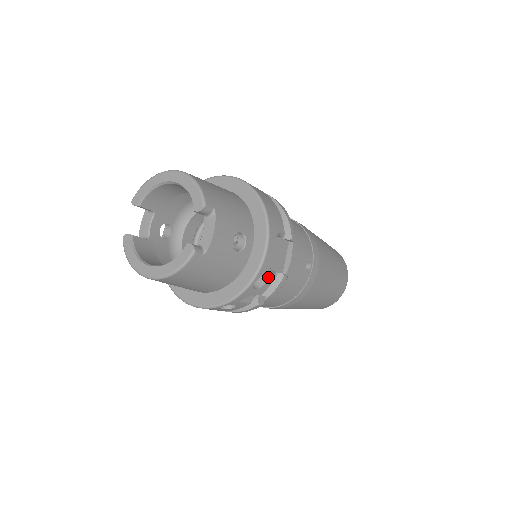
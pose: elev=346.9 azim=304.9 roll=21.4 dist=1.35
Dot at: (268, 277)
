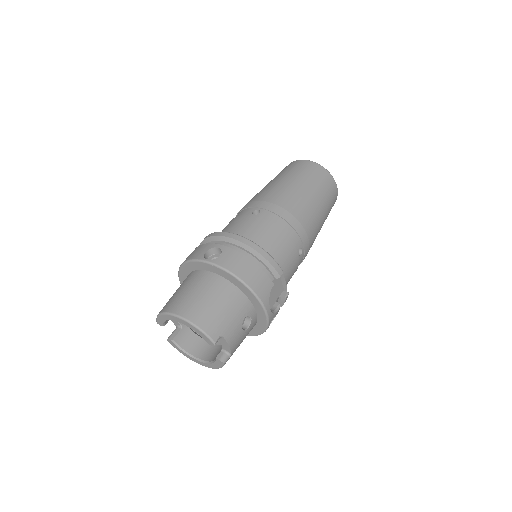
Dot at: (276, 314)
